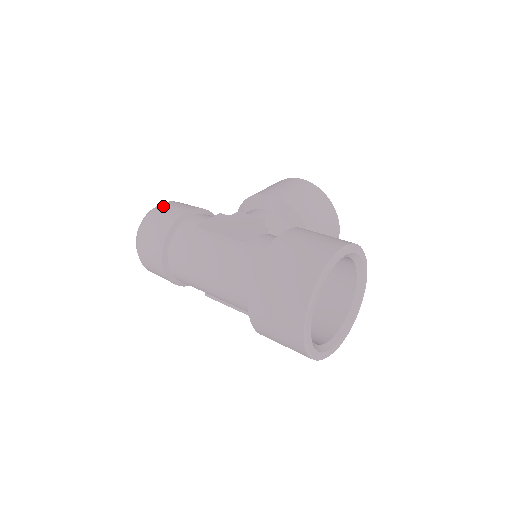
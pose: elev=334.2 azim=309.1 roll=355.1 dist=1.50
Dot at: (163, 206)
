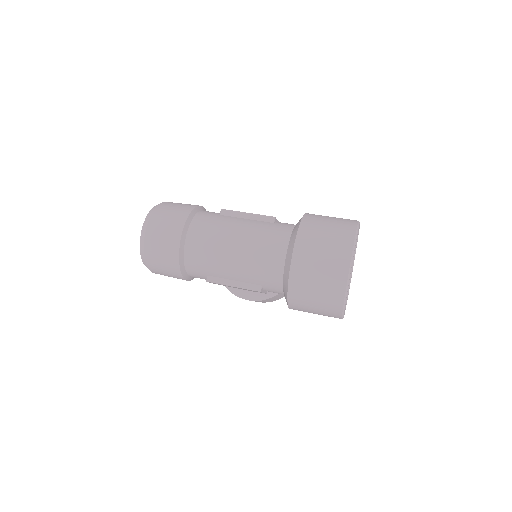
Dot at: occluded
